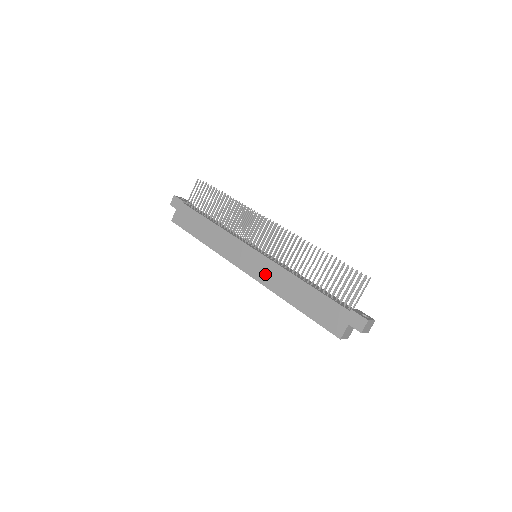
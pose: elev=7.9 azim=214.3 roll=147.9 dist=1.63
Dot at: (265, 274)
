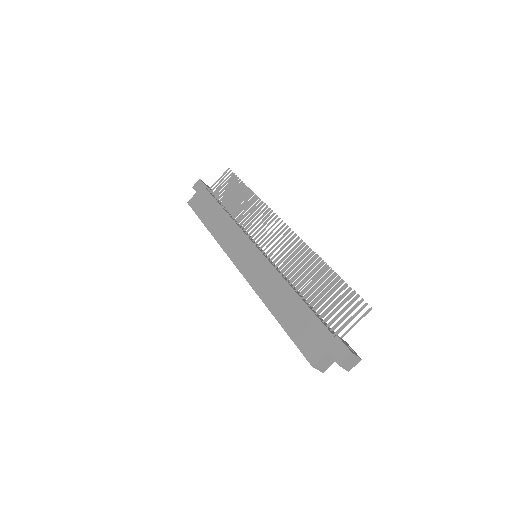
Dot at: (257, 274)
